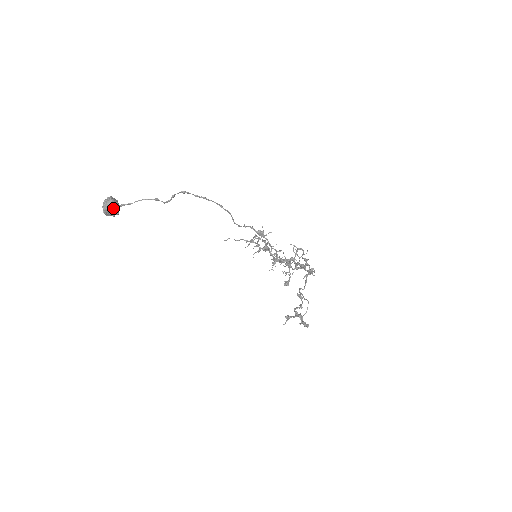
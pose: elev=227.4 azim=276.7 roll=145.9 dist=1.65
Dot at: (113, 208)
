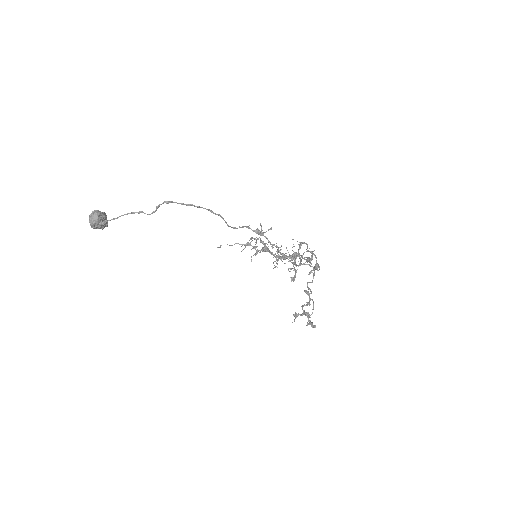
Dot at: occluded
